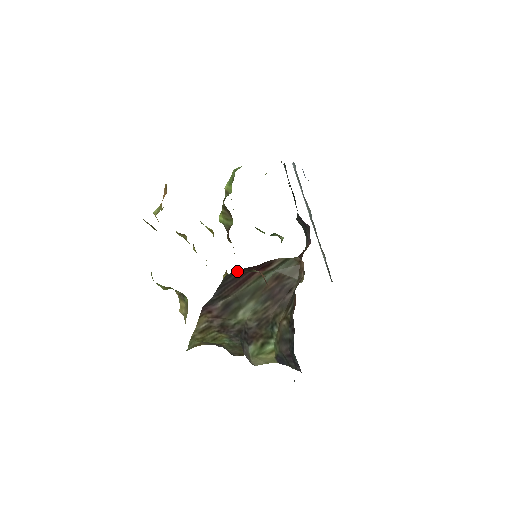
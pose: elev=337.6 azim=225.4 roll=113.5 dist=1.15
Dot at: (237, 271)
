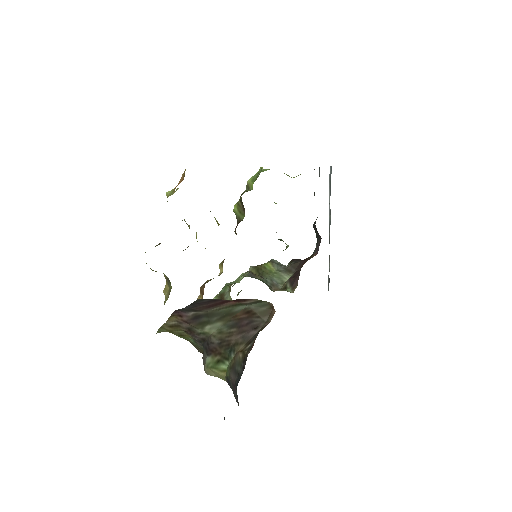
Dot at: (210, 299)
